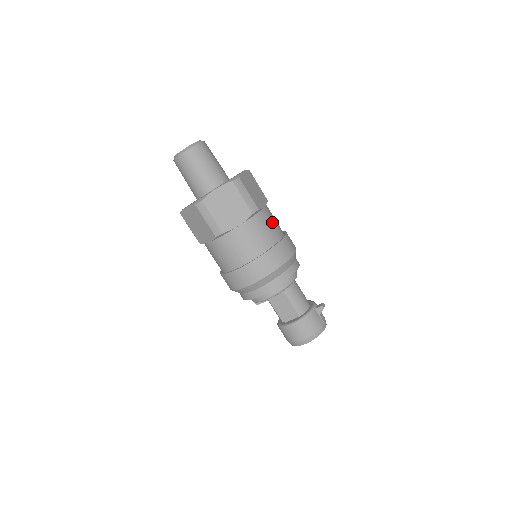
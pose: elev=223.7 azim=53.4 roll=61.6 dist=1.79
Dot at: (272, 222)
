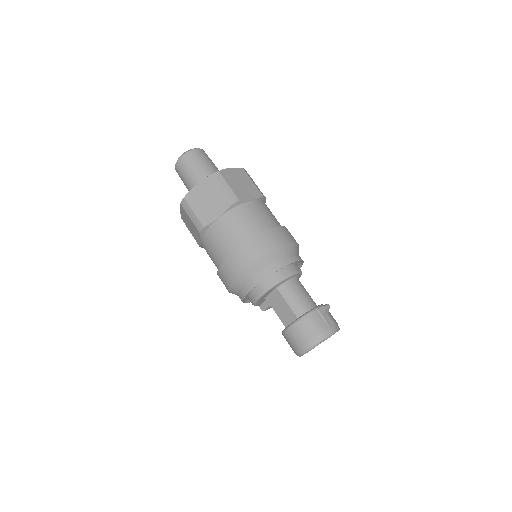
Dot at: (260, 214)
